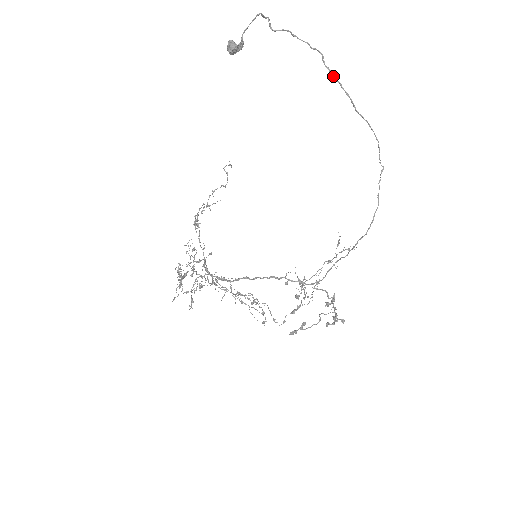
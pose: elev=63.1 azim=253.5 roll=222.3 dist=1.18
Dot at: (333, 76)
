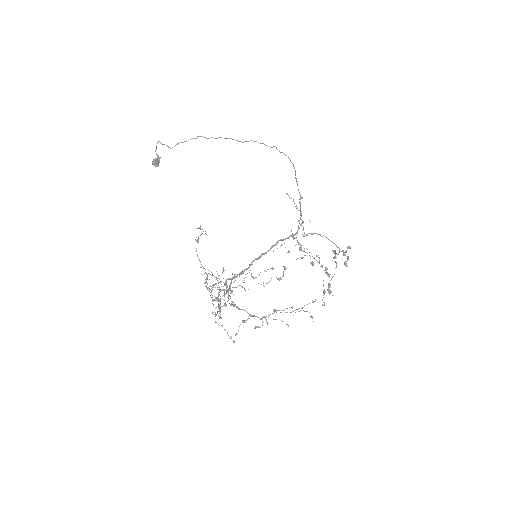
Dot at: (215, 138)
